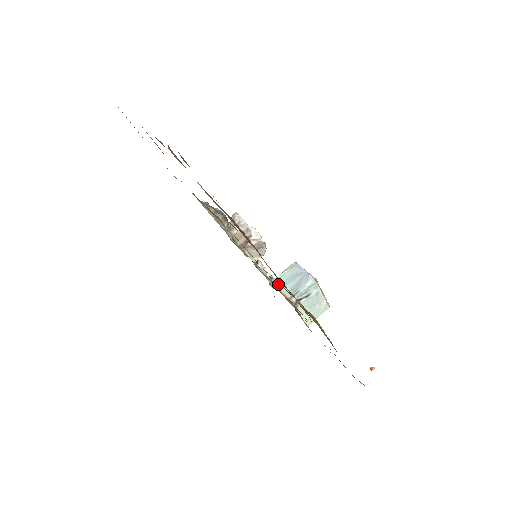
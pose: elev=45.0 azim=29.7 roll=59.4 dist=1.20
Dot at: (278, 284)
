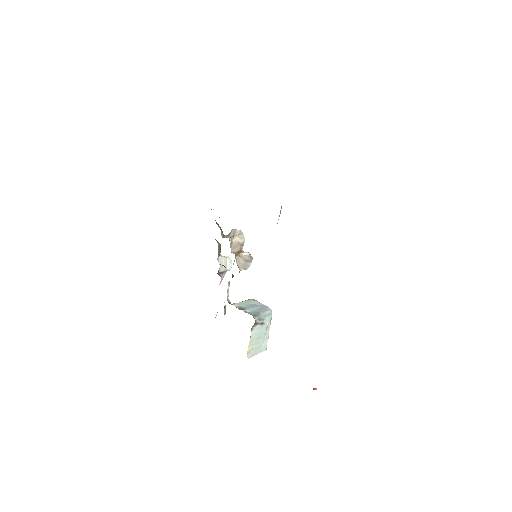
Dot at: (239, 307)
